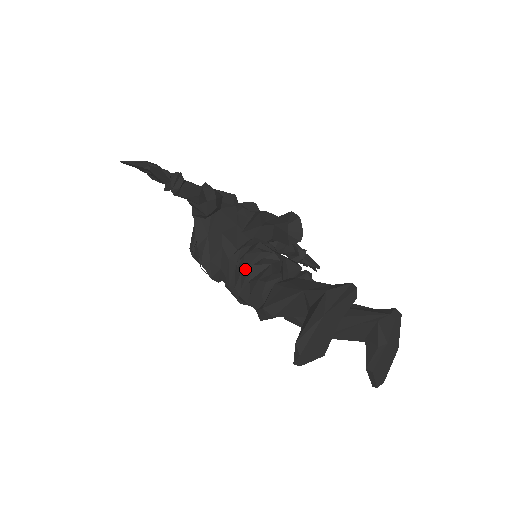
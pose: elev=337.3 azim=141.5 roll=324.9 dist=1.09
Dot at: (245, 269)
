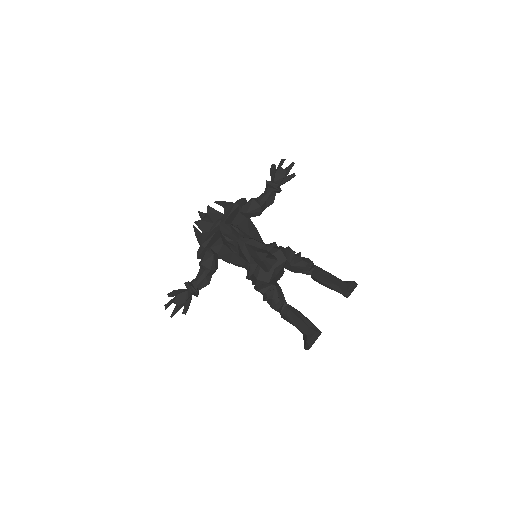
Dot at: occluded
